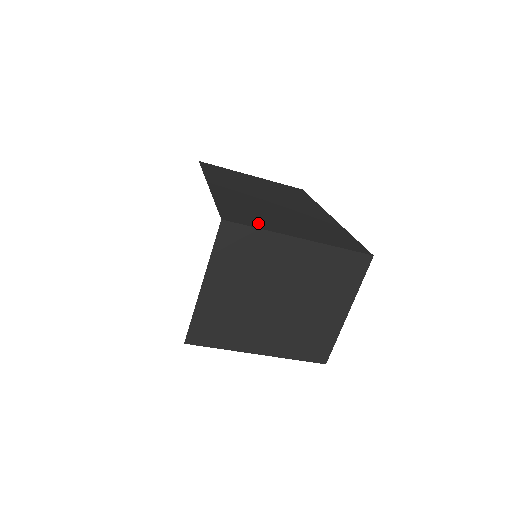
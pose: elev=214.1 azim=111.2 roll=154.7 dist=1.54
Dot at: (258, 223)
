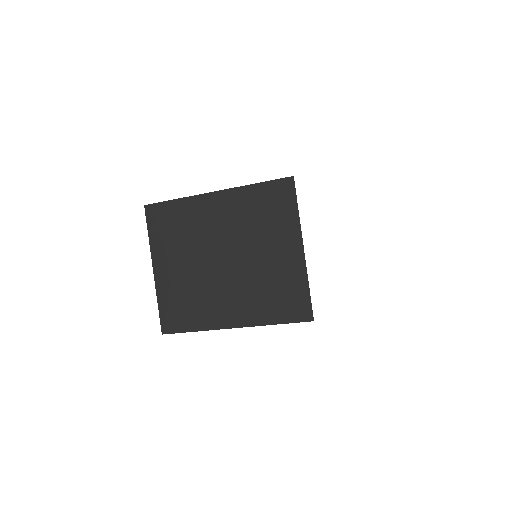
Dot at: occluded
